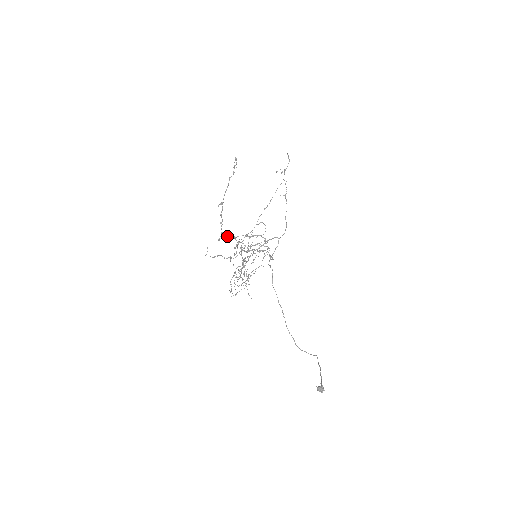
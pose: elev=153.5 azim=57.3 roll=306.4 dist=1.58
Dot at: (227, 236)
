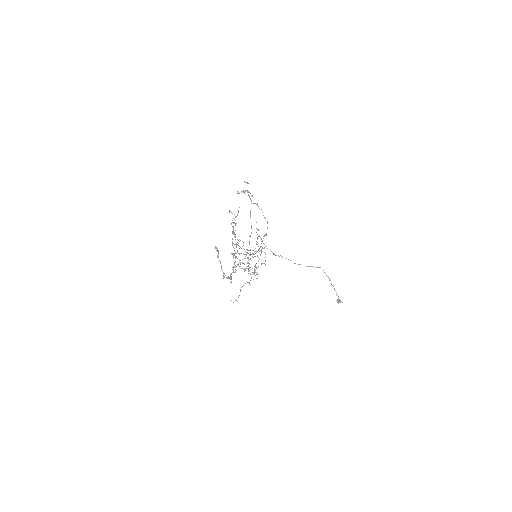
Dot at: (233, 272)
